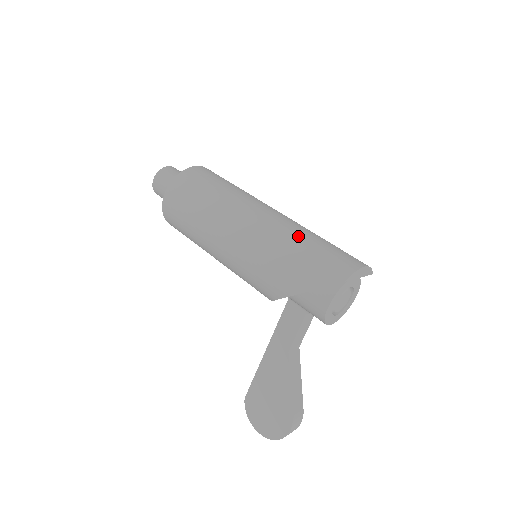
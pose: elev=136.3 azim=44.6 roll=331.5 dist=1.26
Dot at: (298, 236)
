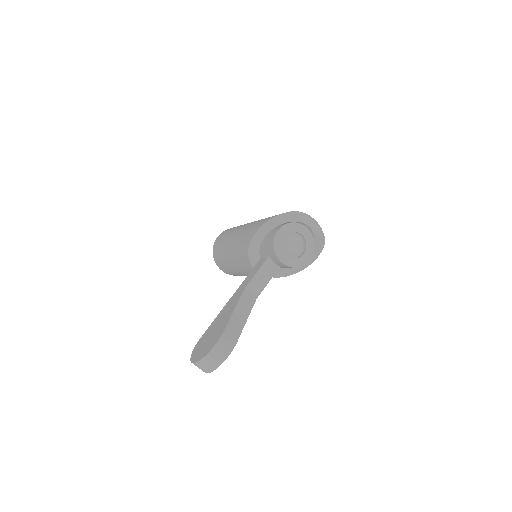
Dot at: occluded
